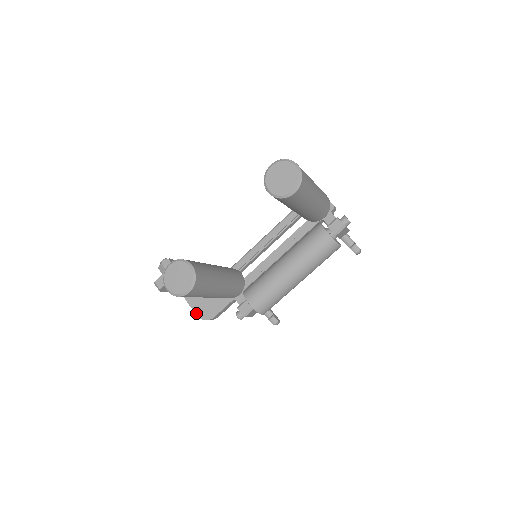
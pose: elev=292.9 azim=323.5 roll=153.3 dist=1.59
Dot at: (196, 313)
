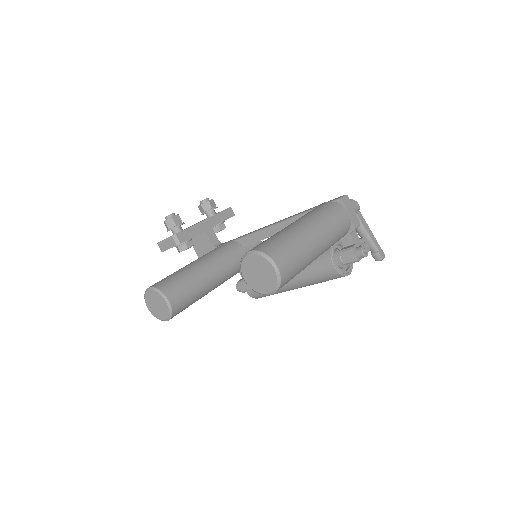
Dot at: occluded
